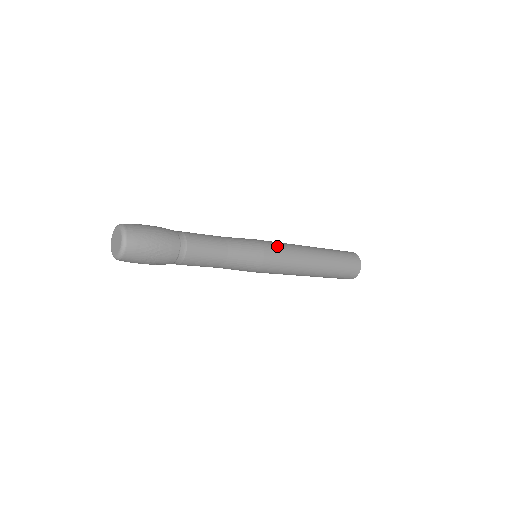
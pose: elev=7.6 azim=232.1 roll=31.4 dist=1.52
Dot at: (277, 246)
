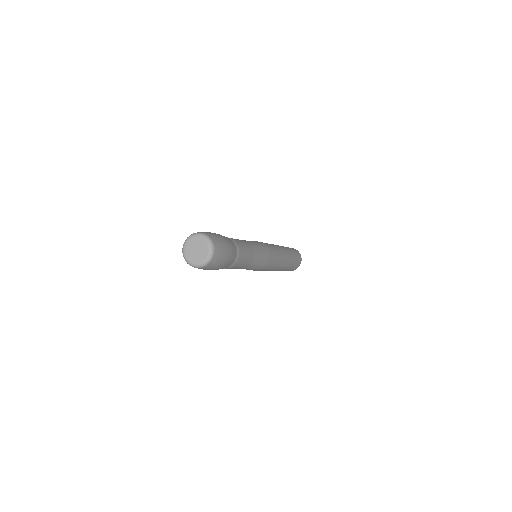
Dot at: (274, 255)
